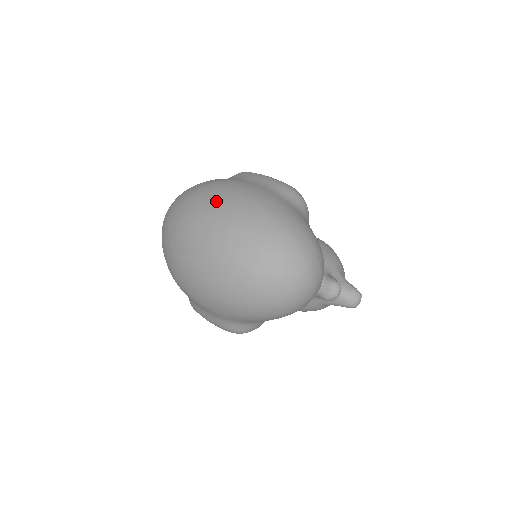
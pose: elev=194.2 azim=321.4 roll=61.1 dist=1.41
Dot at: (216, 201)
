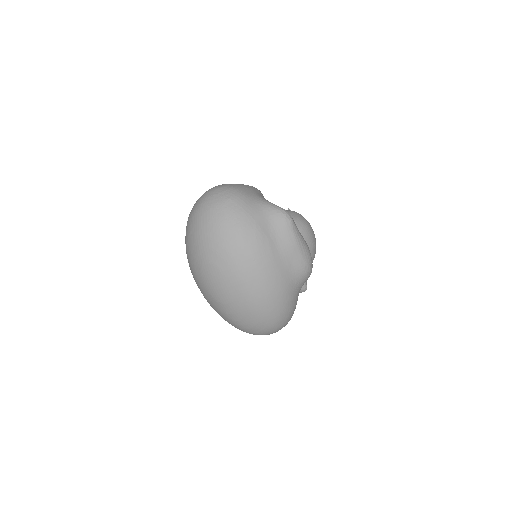
Dot at: (244, 282)
